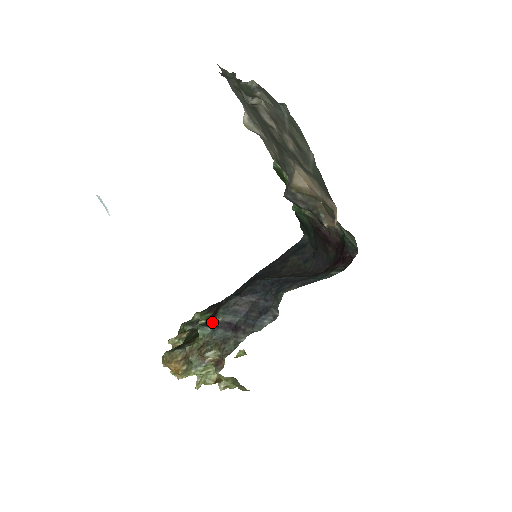
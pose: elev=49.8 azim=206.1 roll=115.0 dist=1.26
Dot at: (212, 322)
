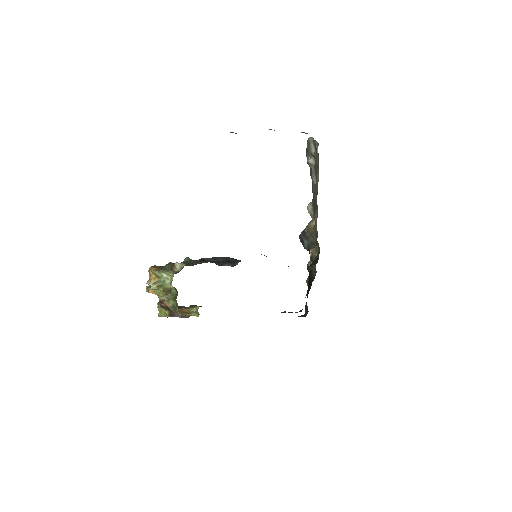
Dot at: occluded
